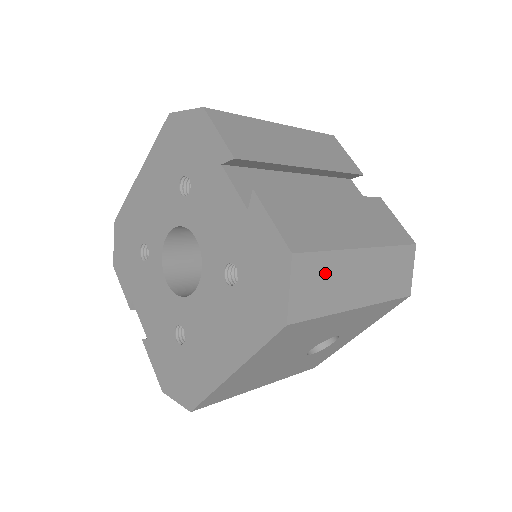
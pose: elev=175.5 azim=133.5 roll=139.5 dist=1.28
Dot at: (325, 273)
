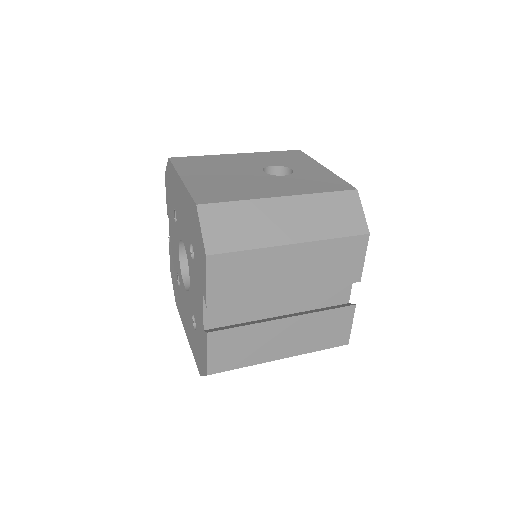
Dot at: occluded
